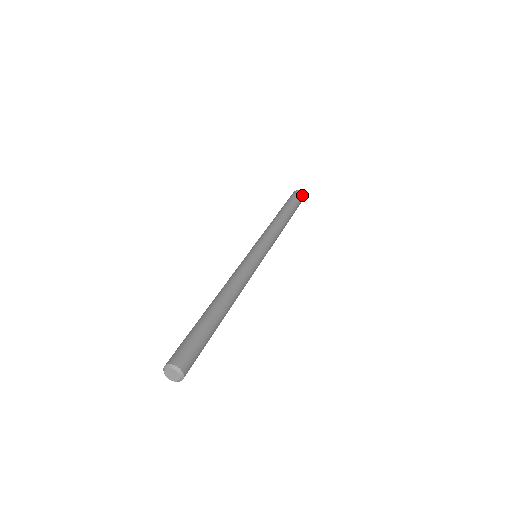
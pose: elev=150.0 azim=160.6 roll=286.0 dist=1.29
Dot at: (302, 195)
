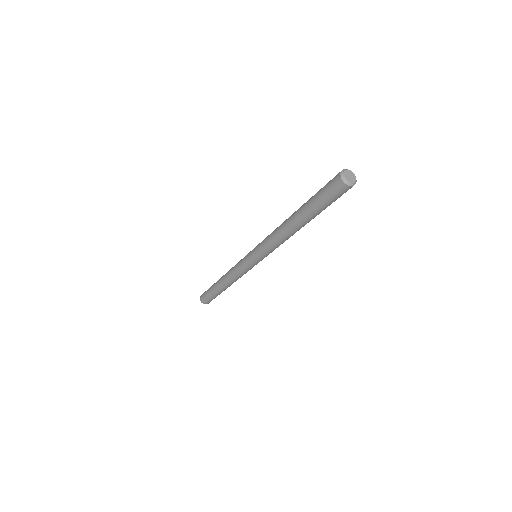
Dot at: occluded
